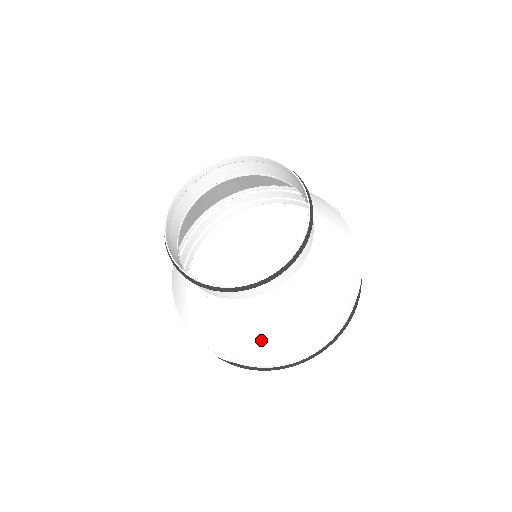
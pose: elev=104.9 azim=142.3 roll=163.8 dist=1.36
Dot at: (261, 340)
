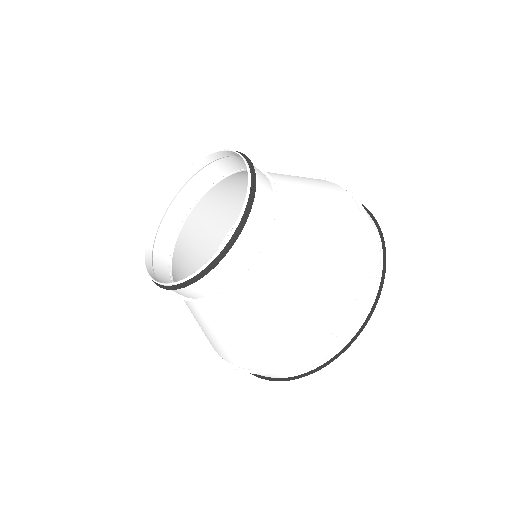
Dot at: (317, 283)
